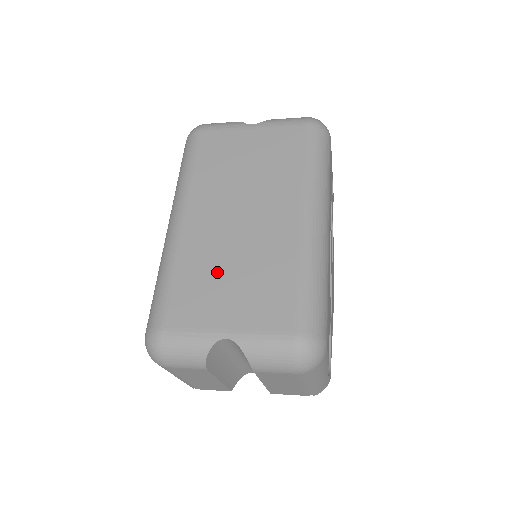
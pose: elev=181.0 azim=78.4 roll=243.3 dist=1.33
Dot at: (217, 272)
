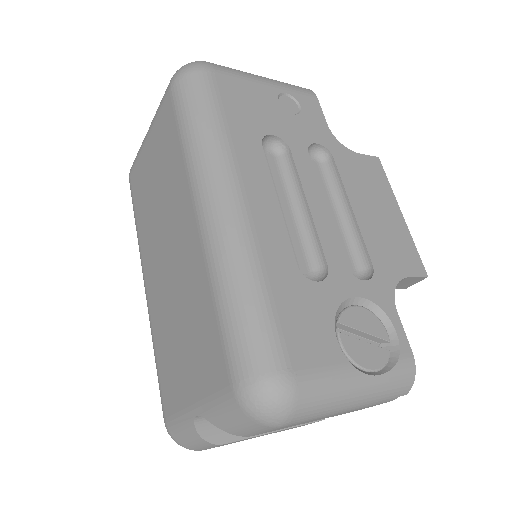
Dot at: (172, 335)
